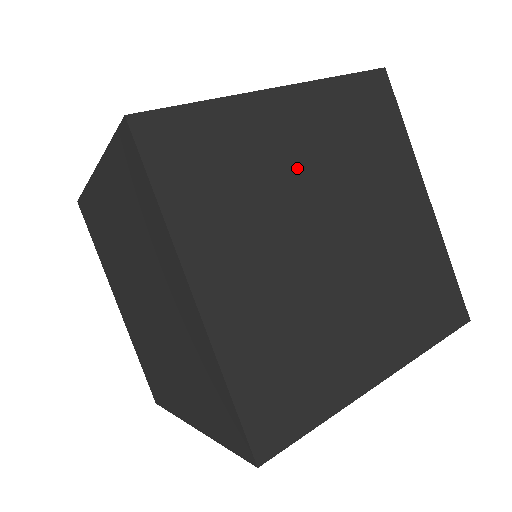
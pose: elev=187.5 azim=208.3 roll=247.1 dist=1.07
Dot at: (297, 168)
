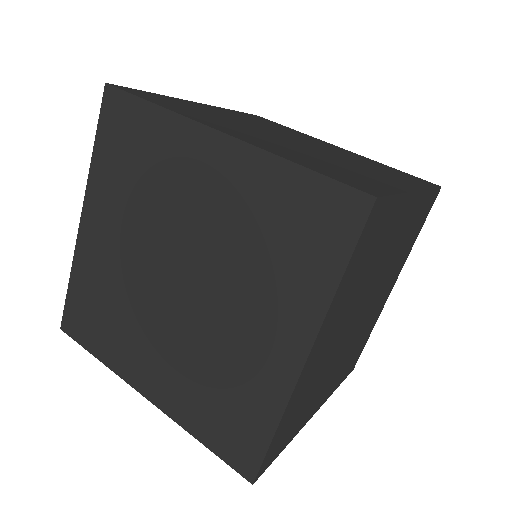
Dot at: (125, 257)
